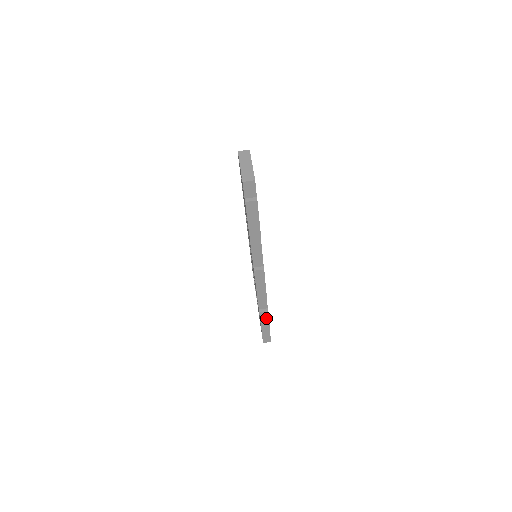
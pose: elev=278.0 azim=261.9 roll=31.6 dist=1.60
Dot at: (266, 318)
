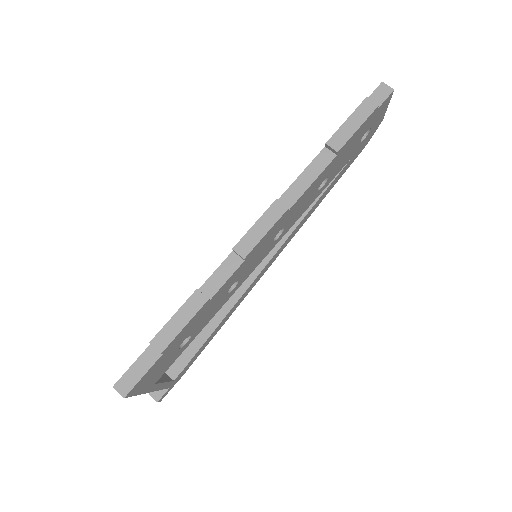
Dot at: (190, 313)
